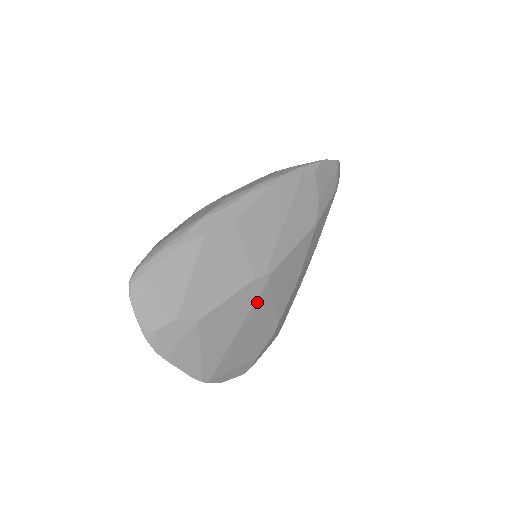
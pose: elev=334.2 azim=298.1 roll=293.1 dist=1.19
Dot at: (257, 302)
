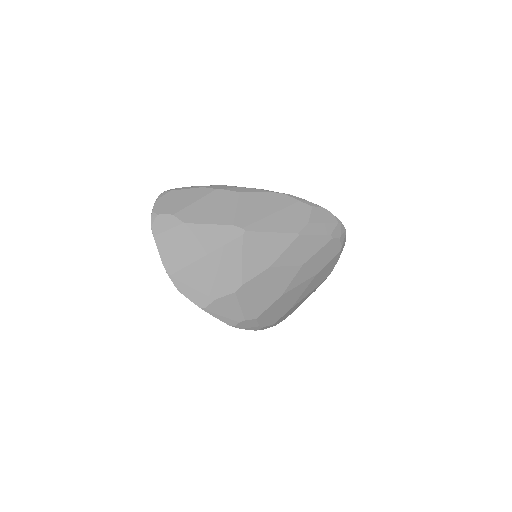
Dot at: (229, 244)
